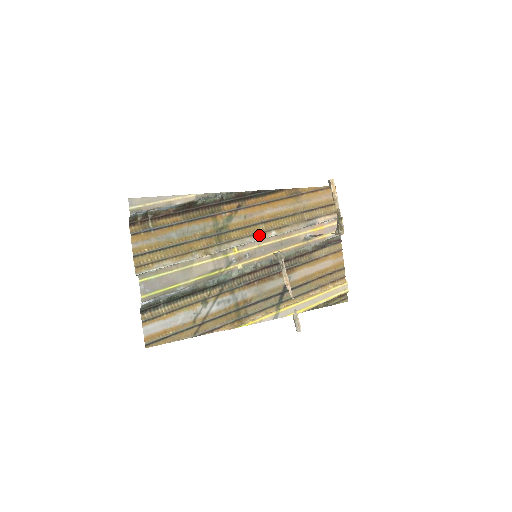
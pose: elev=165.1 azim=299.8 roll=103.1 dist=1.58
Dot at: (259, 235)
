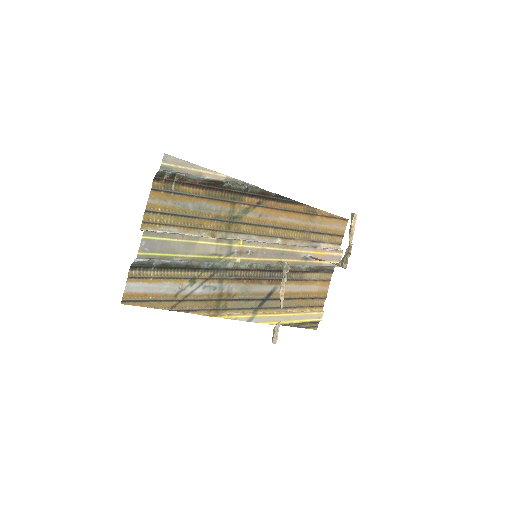
Dot at: (266, 237)
